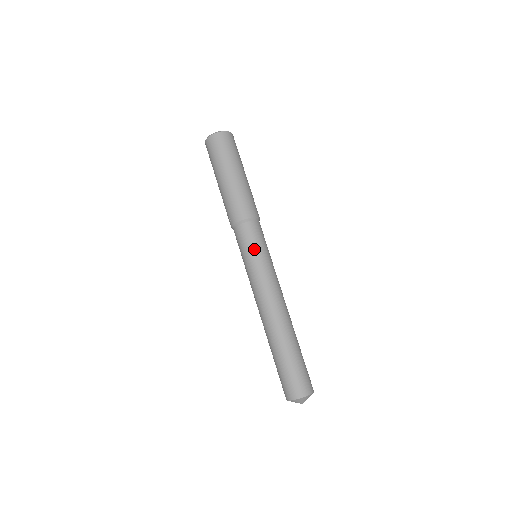
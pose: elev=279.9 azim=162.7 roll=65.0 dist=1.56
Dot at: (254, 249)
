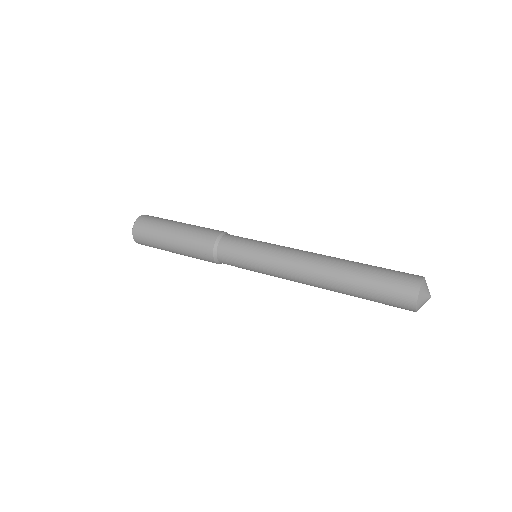
Dot at: (247, 245)
